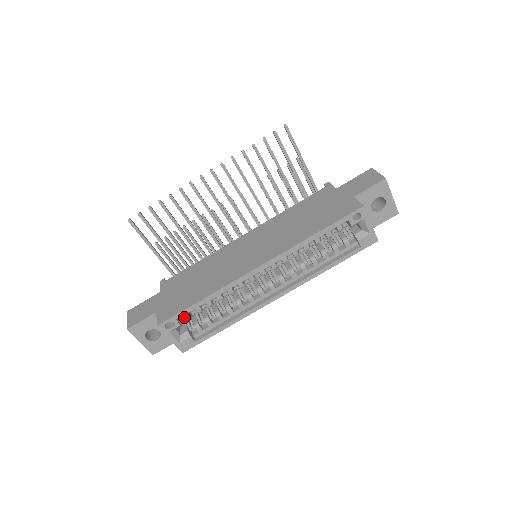
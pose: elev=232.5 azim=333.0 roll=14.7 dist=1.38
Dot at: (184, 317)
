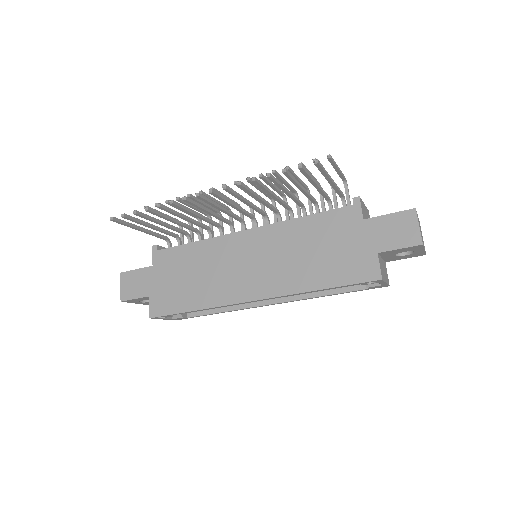
Dot at: occluded
